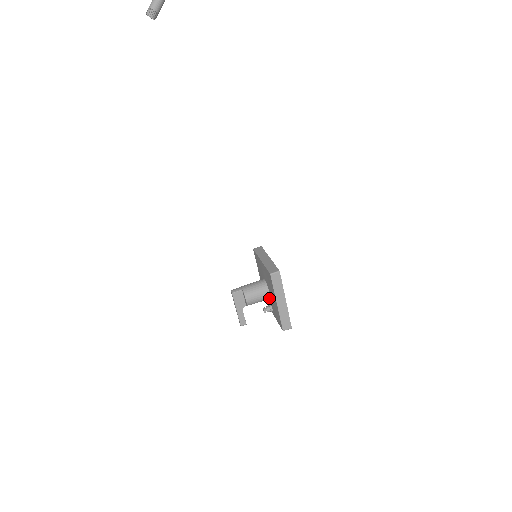
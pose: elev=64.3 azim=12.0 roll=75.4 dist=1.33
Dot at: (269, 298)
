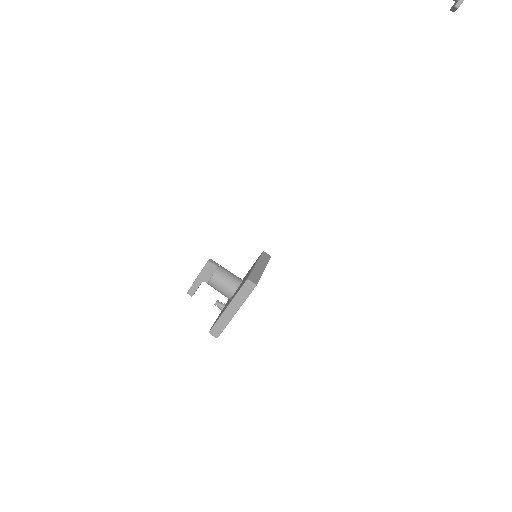
Dot at: (229, 298)
